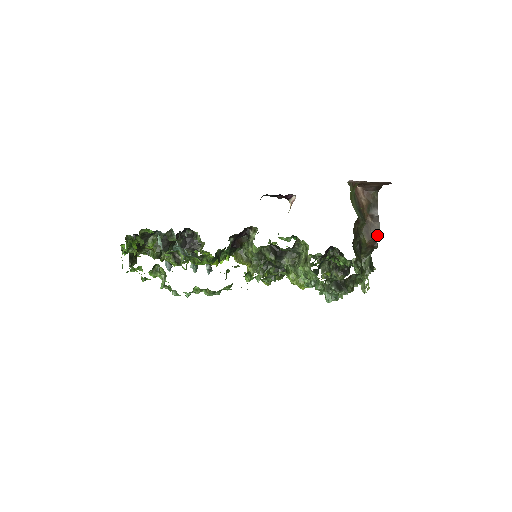
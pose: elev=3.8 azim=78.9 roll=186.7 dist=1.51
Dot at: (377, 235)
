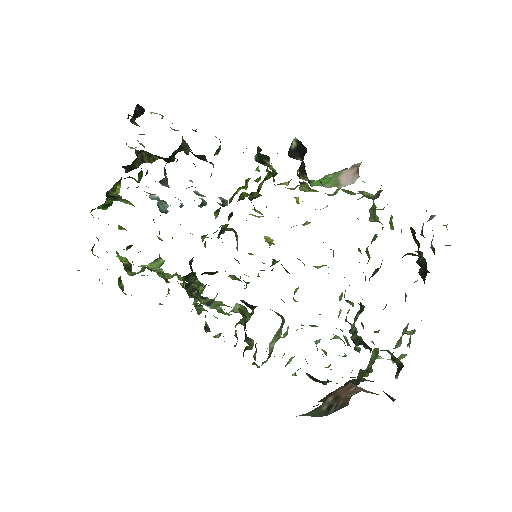
Dot at: occluded
